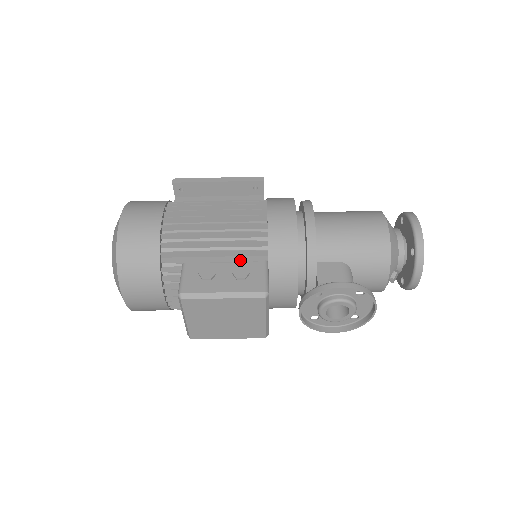
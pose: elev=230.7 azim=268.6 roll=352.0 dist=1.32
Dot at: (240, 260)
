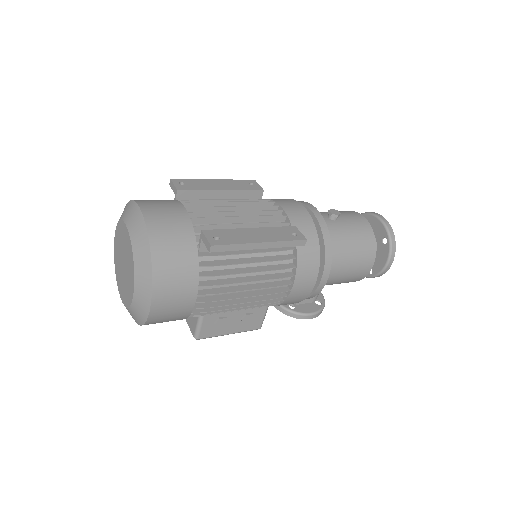
Dot at: occluded
